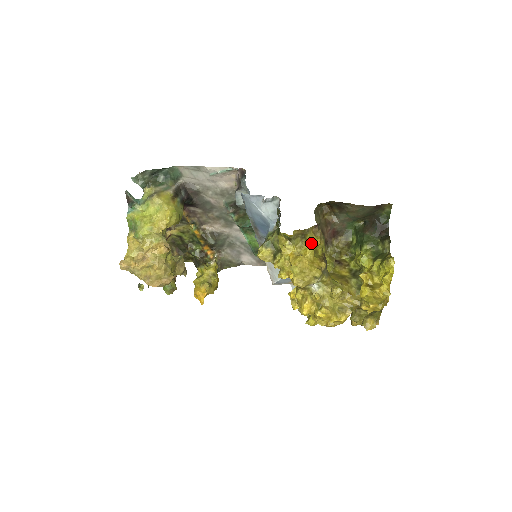
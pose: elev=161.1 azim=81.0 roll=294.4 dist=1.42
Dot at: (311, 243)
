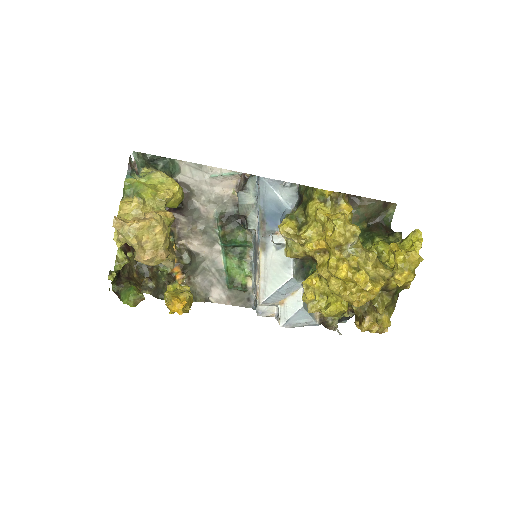
Dot at: (345, 208)
